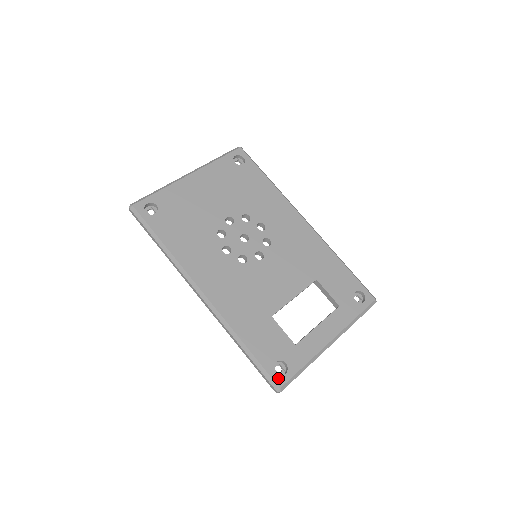
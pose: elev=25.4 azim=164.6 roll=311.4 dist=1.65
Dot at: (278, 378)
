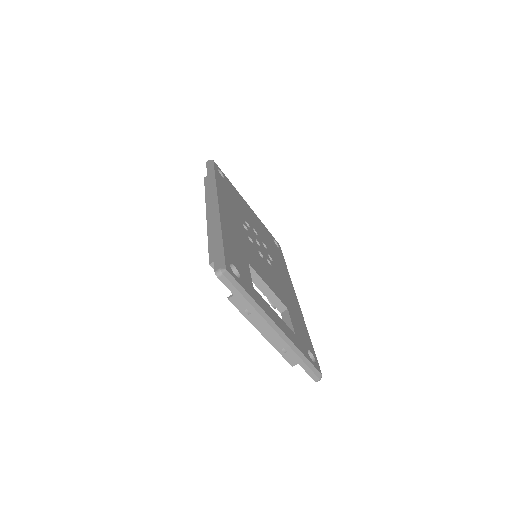
Dot at: (229, 267)
